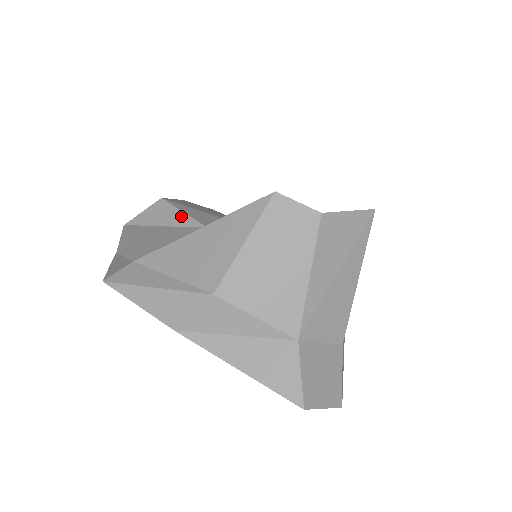
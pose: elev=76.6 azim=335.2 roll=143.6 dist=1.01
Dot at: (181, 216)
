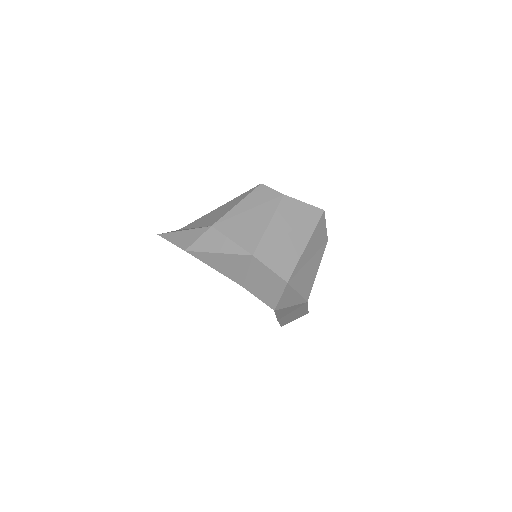
Dot at: occluded
